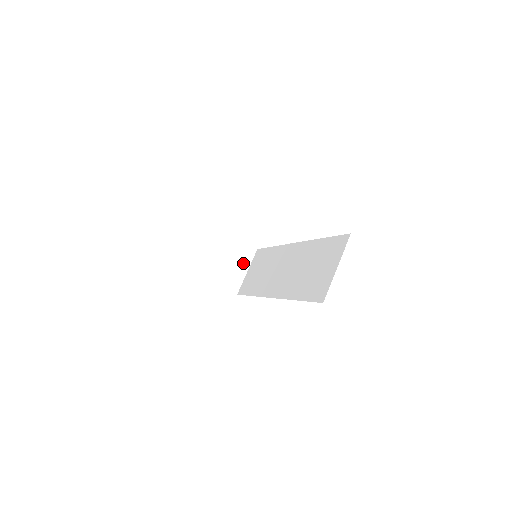
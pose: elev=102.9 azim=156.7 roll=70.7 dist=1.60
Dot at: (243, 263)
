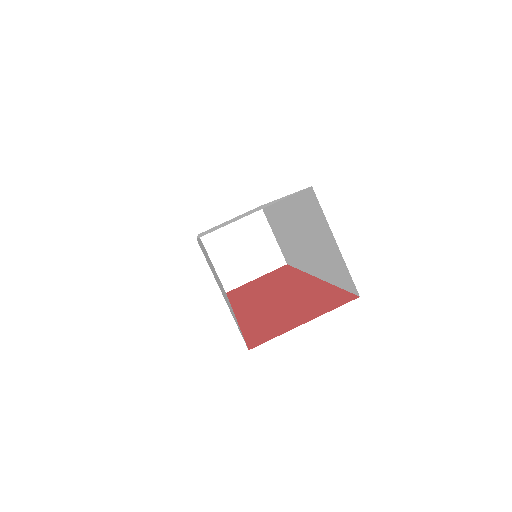
Dot at: (262, 233)
